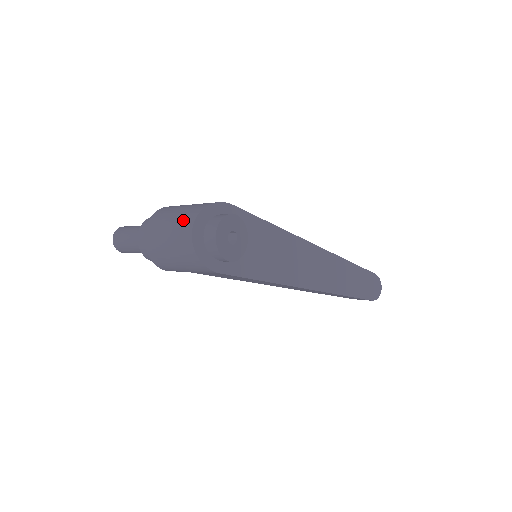
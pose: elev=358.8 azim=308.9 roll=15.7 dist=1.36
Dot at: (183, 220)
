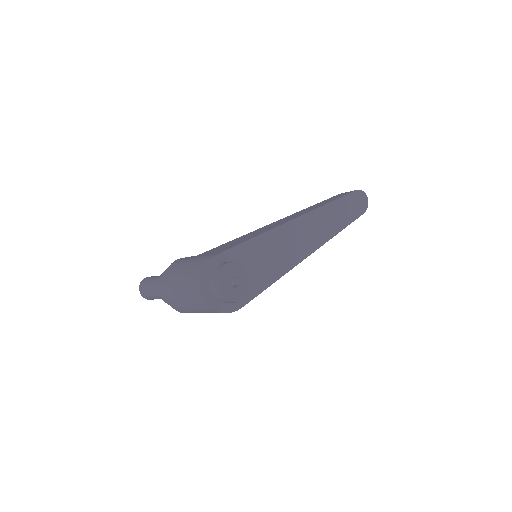
Dot at: (191, 292)
